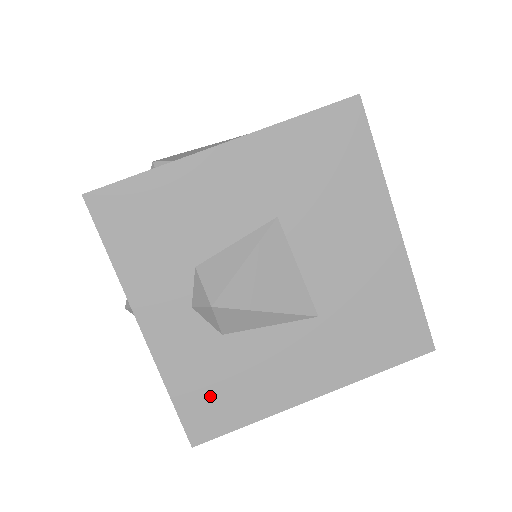
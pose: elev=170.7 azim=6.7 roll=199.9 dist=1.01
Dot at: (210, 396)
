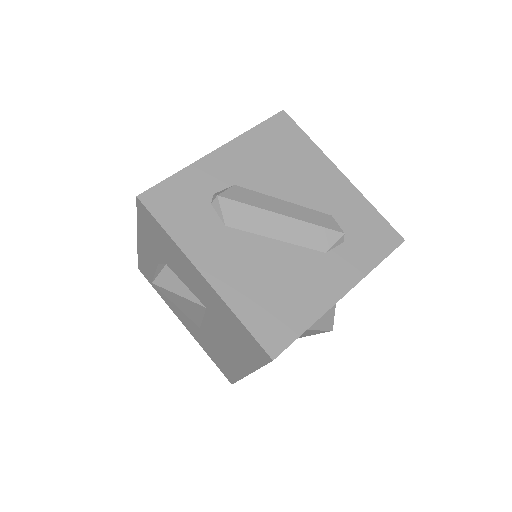
Dot at: (151, 275)
